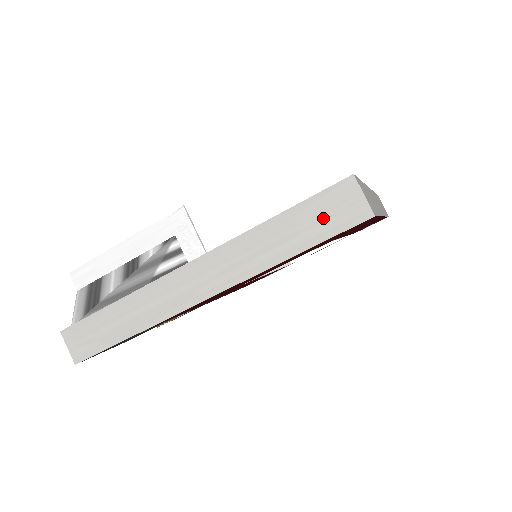
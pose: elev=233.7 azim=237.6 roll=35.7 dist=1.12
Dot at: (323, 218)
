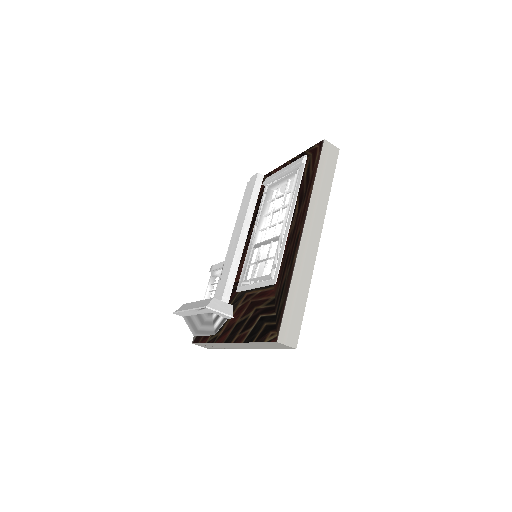
Dot at: (274, 346)
